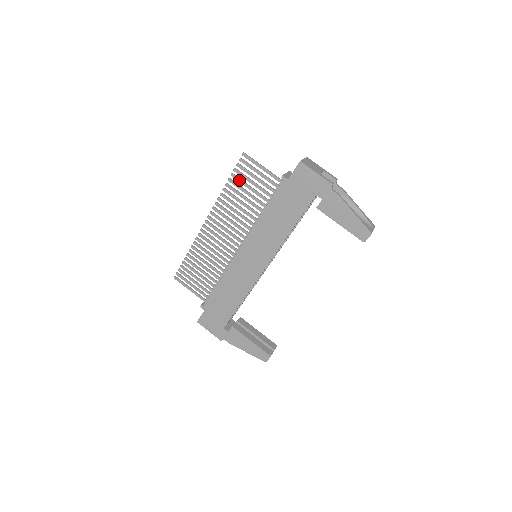
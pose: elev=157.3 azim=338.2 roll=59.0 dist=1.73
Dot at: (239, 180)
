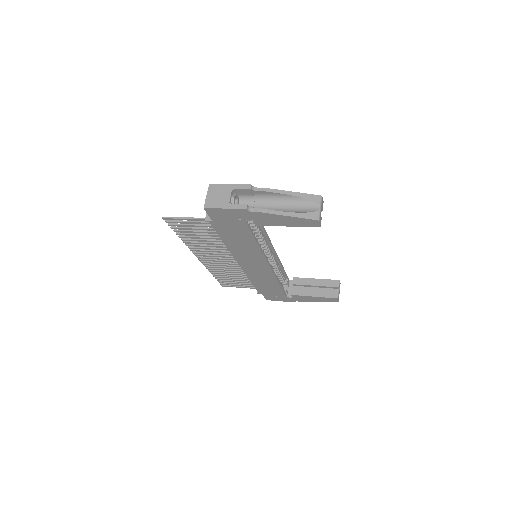
Dot at: (183, 232)
